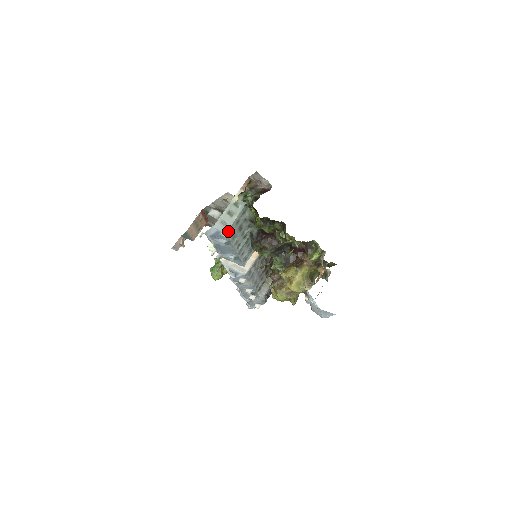
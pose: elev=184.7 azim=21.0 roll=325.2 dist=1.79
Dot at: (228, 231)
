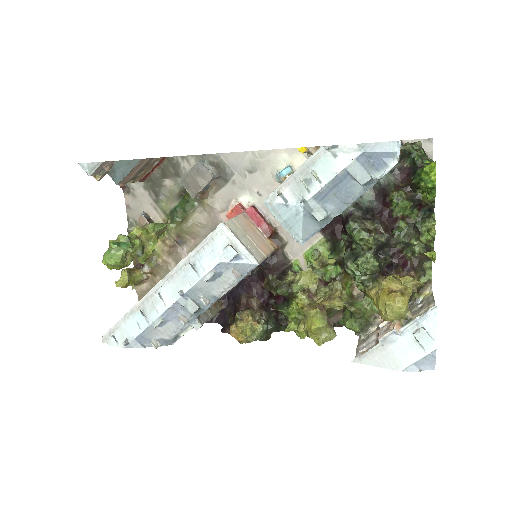
Dot at: (394, 166)
